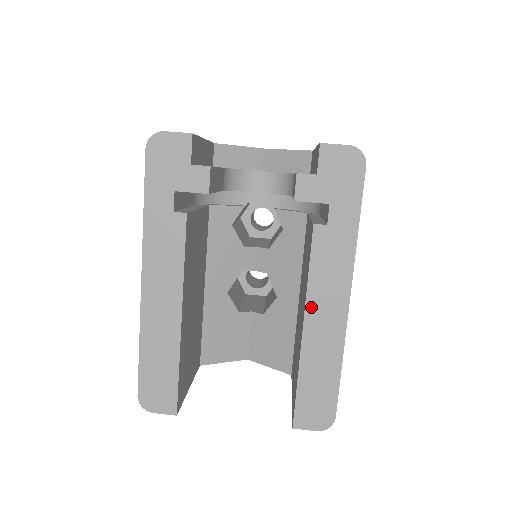
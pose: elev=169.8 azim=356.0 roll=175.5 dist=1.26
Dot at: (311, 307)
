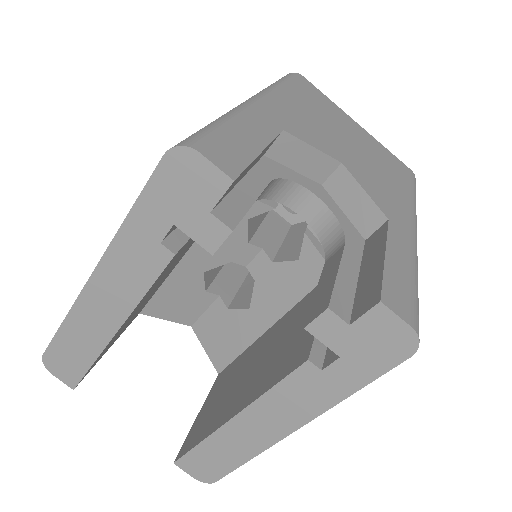
Dot at: (252, 411)
